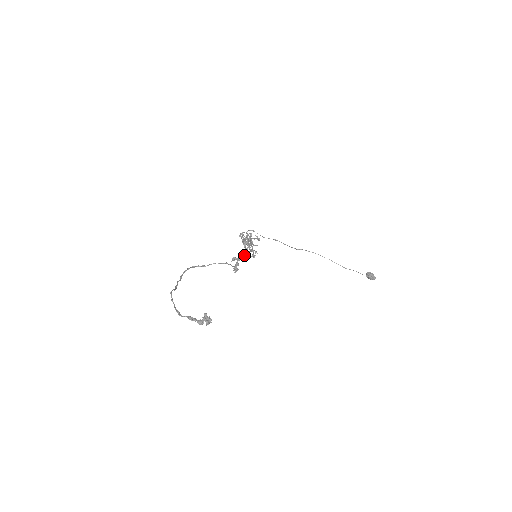
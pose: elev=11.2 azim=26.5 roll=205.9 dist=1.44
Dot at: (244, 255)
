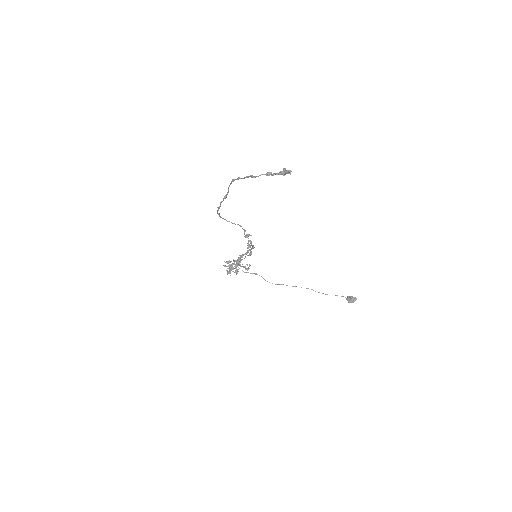
Dot at: (251, 243)
